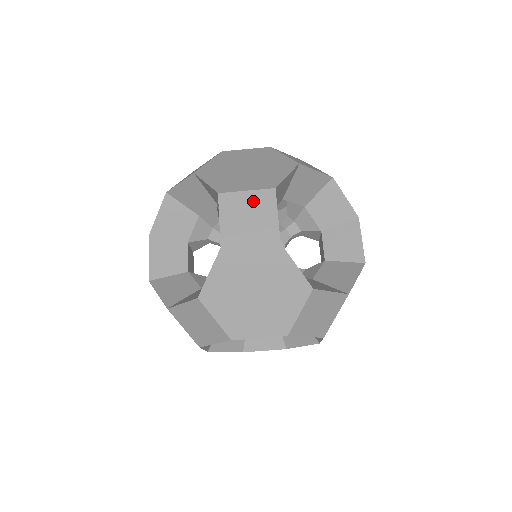
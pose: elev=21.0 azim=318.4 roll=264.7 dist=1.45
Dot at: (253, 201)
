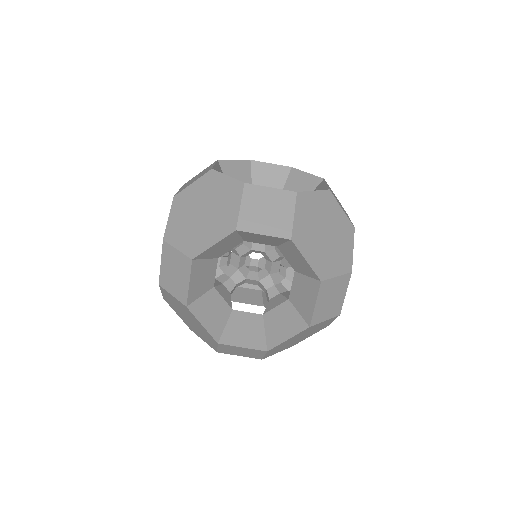
Dot at: occluded
